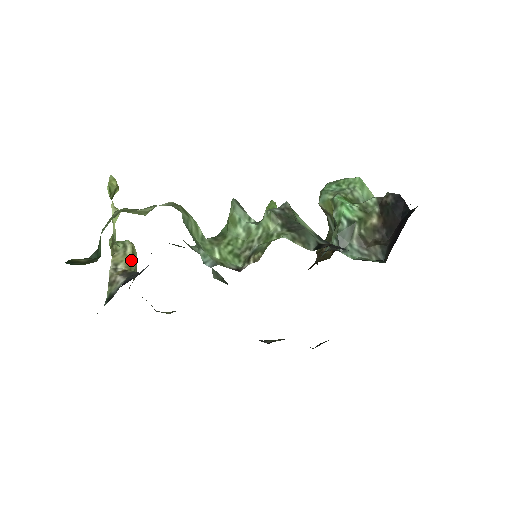
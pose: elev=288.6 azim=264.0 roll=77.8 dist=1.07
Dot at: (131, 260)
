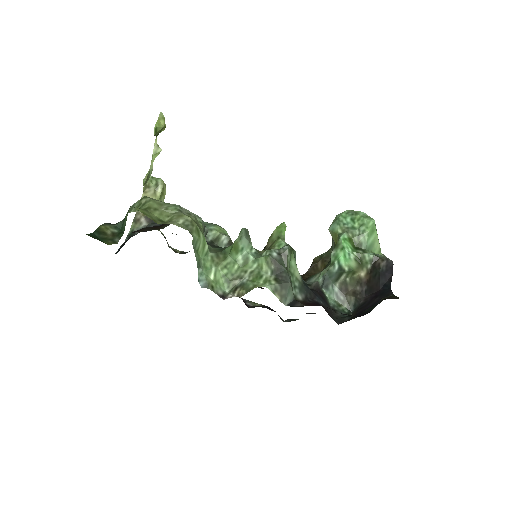
Dot at: occluded
